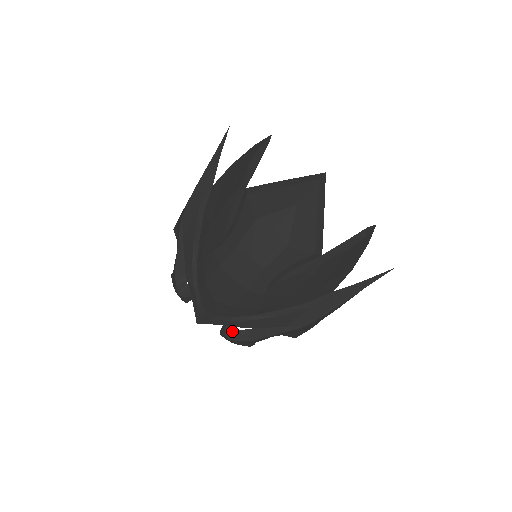
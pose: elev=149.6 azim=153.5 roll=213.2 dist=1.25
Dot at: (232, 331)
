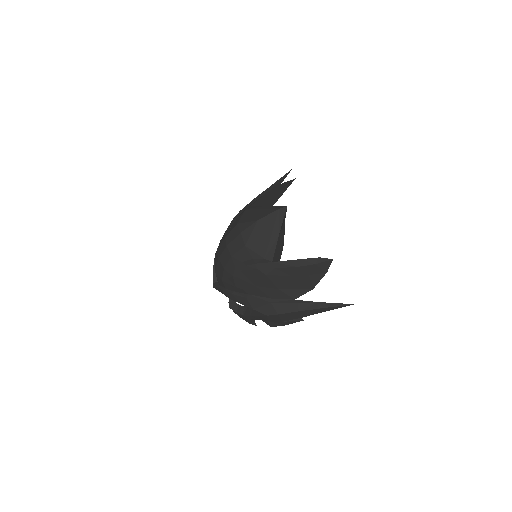
Dot at: (233, 303)
